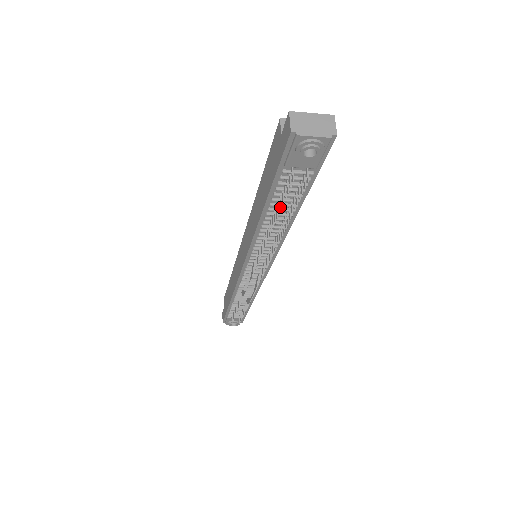
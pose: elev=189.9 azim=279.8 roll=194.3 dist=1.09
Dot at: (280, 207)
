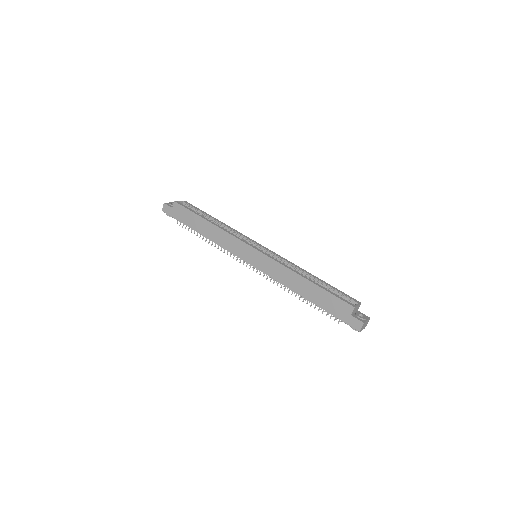
Dot at: (318, 310)
